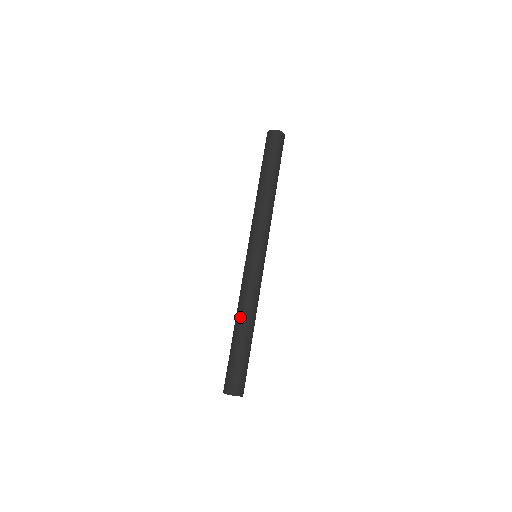
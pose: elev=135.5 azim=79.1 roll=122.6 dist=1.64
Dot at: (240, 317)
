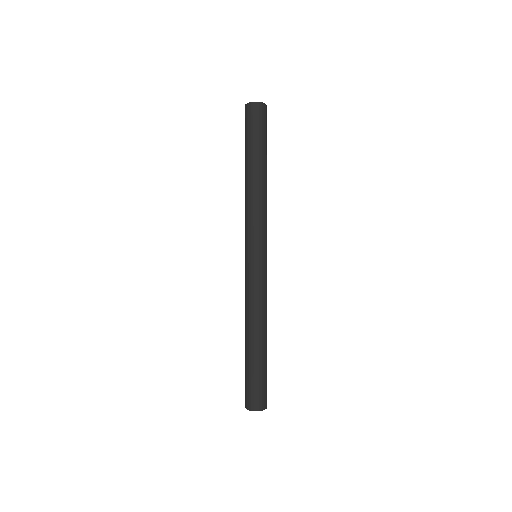
Dot at: (247, 328)
